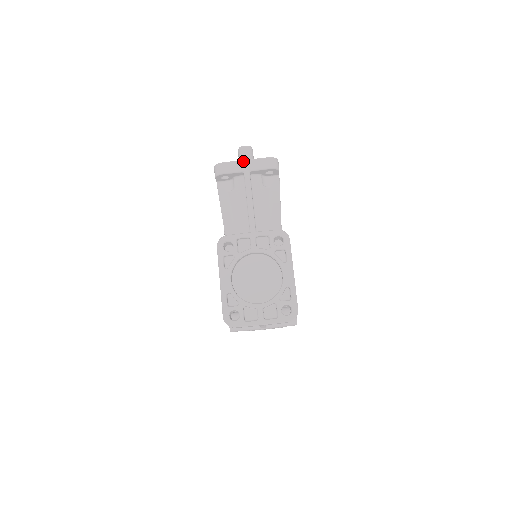
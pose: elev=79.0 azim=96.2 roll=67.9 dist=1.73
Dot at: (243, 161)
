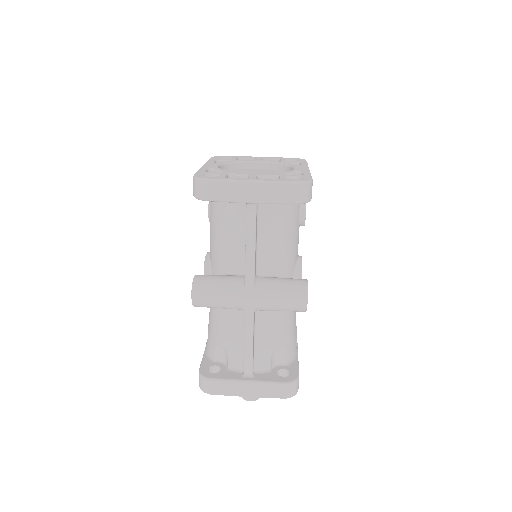
Dot at: occluded
